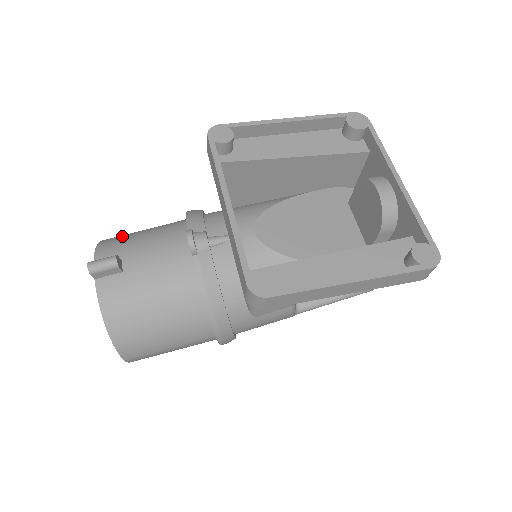
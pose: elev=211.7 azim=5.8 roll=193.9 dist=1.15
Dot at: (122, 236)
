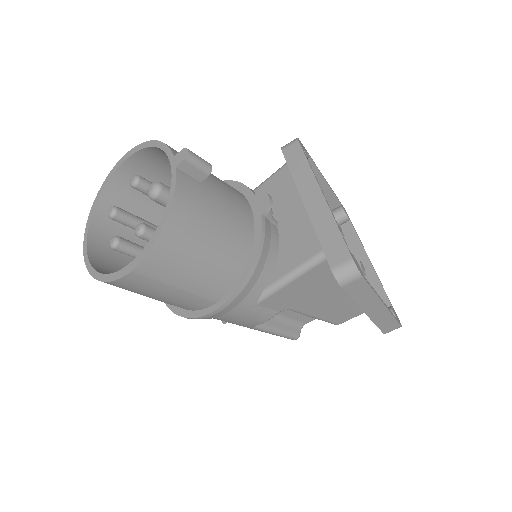
Dot at: occluded
